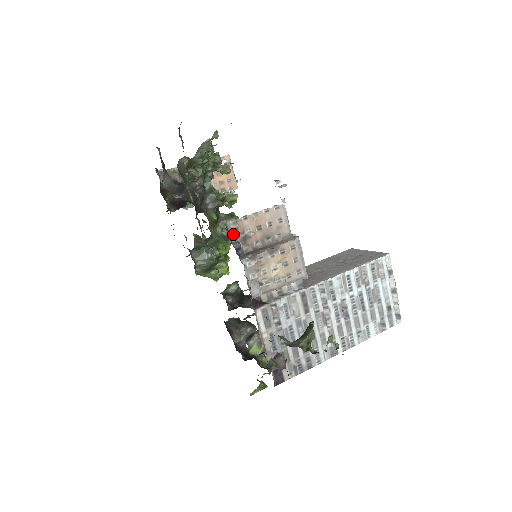
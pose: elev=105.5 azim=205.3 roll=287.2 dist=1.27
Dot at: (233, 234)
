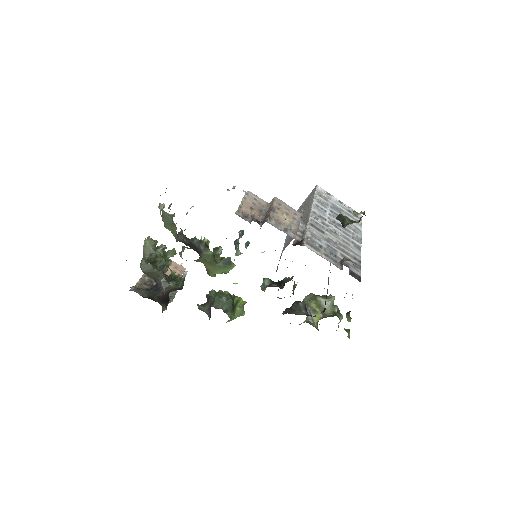
Dot at: (245, 218)
